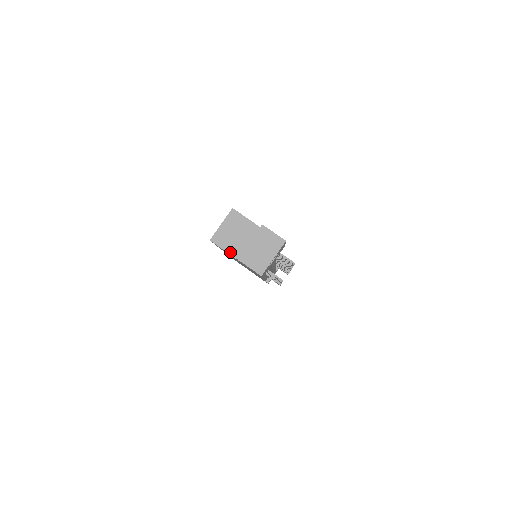
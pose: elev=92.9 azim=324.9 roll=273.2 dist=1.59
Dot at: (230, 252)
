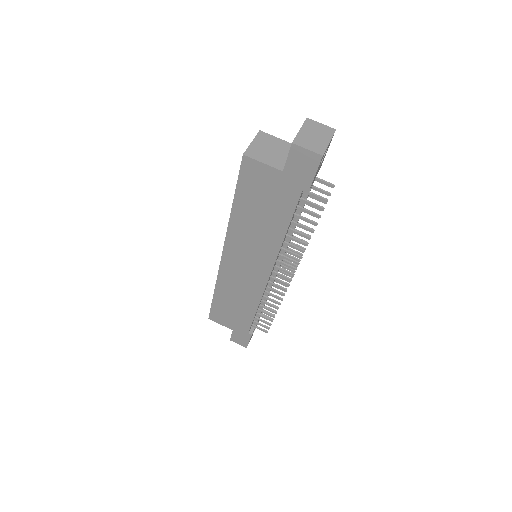
Dot at: (269, 164)
